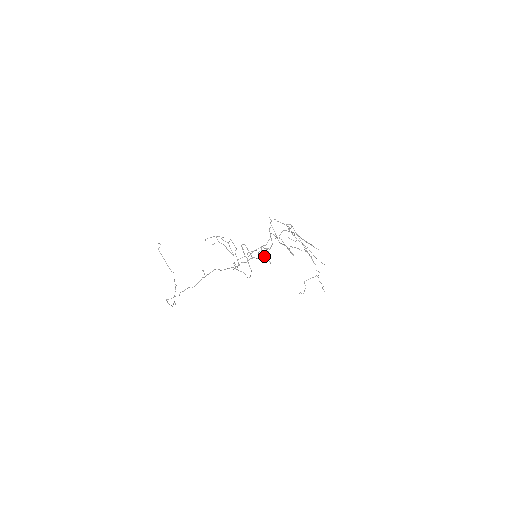
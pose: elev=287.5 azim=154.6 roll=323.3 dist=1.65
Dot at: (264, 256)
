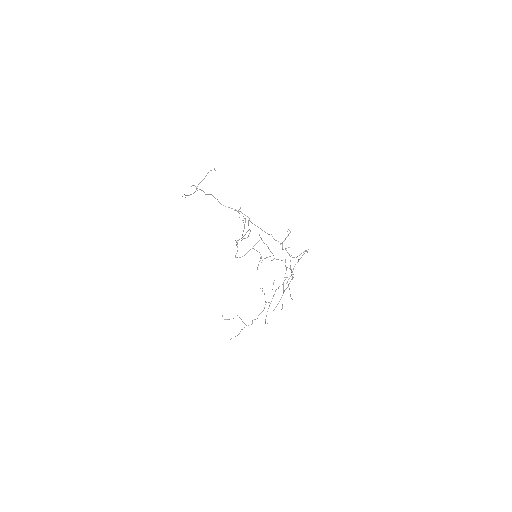
Dot at: occluded
